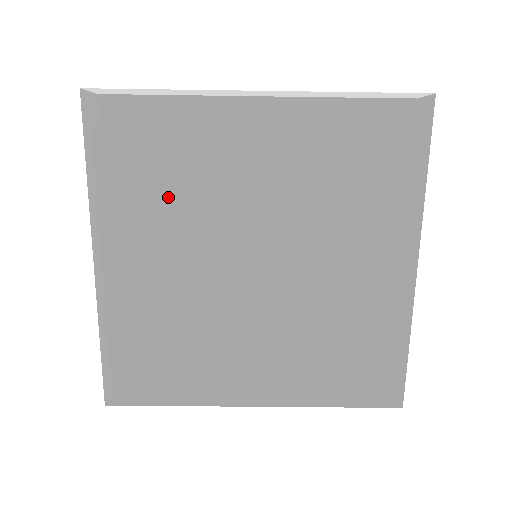
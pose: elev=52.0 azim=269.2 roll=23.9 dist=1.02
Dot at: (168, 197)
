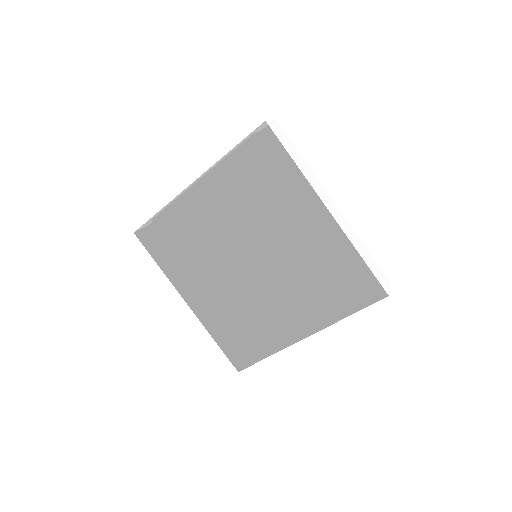
Dot at: (250, 195)
